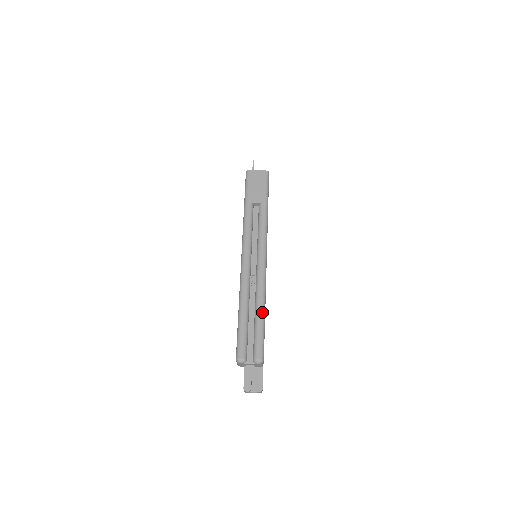
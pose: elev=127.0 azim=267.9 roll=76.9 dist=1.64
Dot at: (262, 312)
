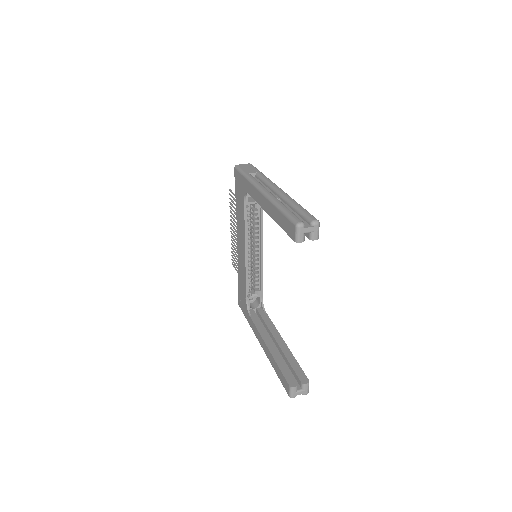
Dot at: (298, 204)
